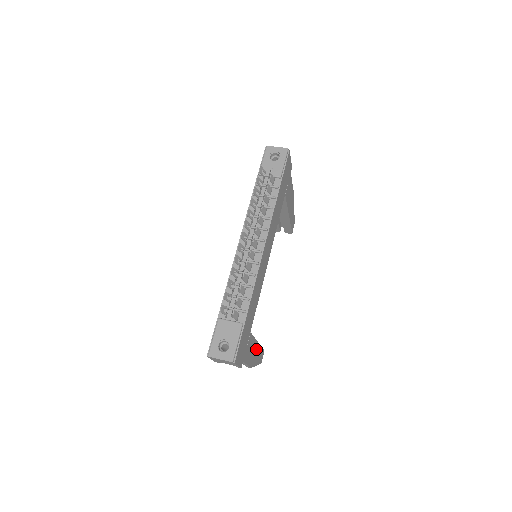
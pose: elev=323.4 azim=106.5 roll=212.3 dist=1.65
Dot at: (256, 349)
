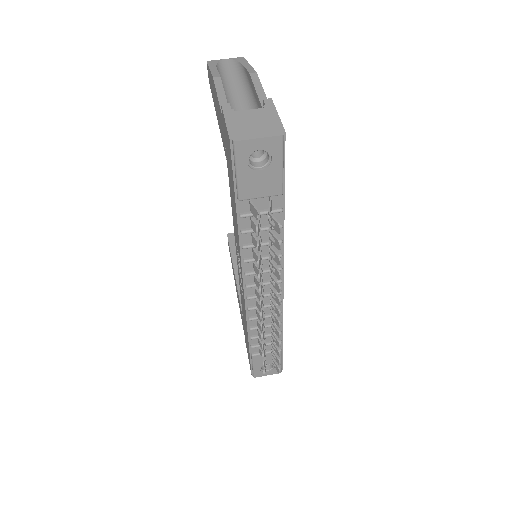
Dot at: occluded
